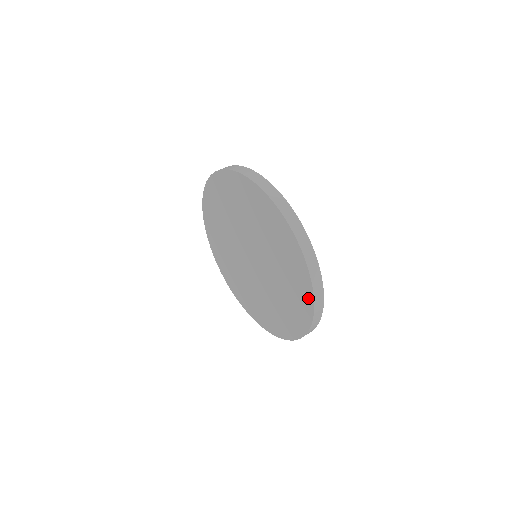
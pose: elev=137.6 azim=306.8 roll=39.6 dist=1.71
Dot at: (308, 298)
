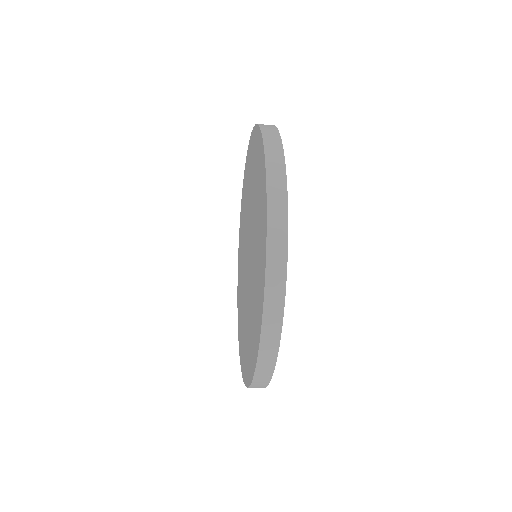
Dot at: (258, 331)
